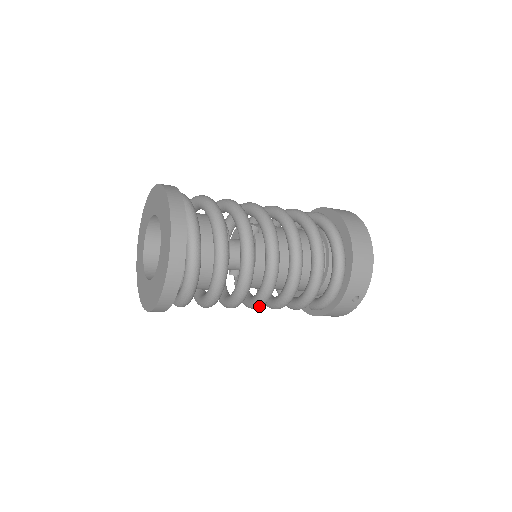
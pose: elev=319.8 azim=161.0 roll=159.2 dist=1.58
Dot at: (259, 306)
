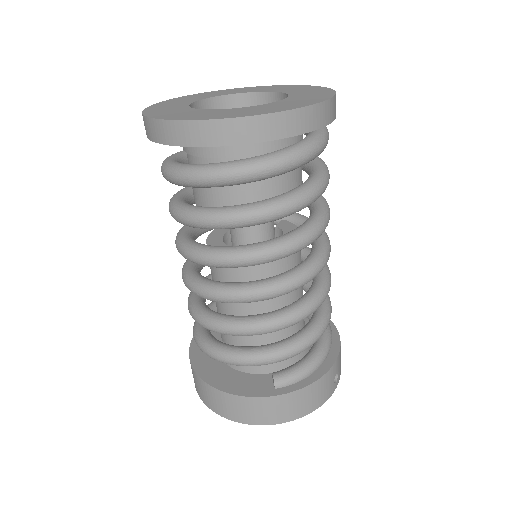
Dot at: (299, 282)
